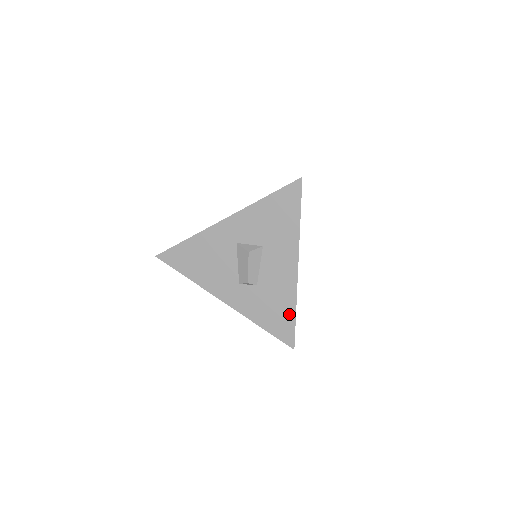
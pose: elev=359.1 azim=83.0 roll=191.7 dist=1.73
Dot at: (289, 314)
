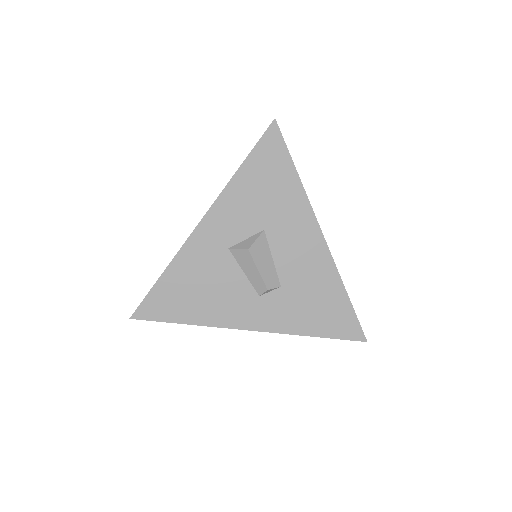
Dot at: occluded
